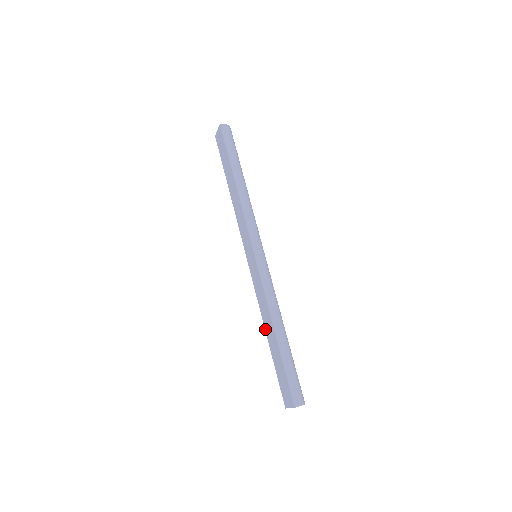
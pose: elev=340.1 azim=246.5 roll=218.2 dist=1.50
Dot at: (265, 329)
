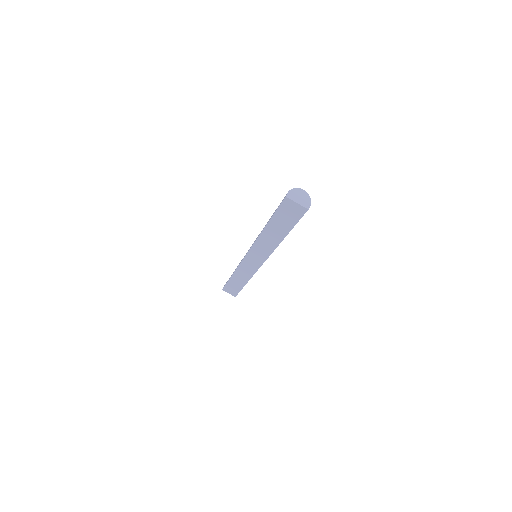
Dot at: (233, 275)
